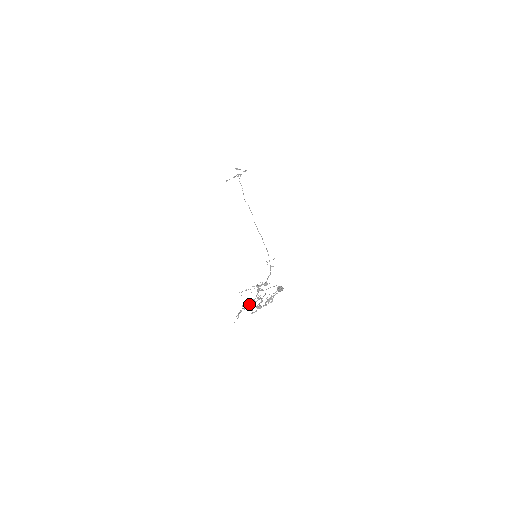
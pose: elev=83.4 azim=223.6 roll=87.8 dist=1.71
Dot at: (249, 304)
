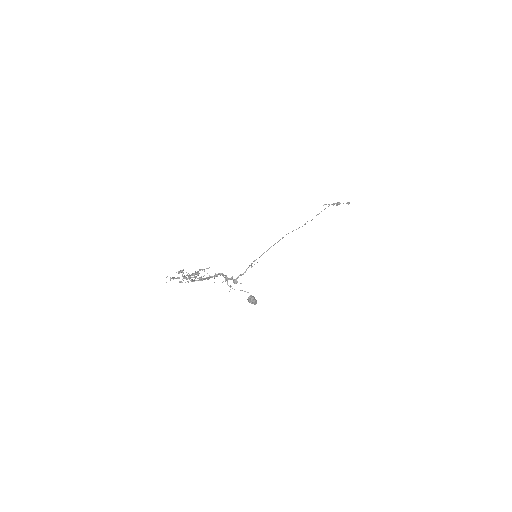
Dot at: (188, 275)
